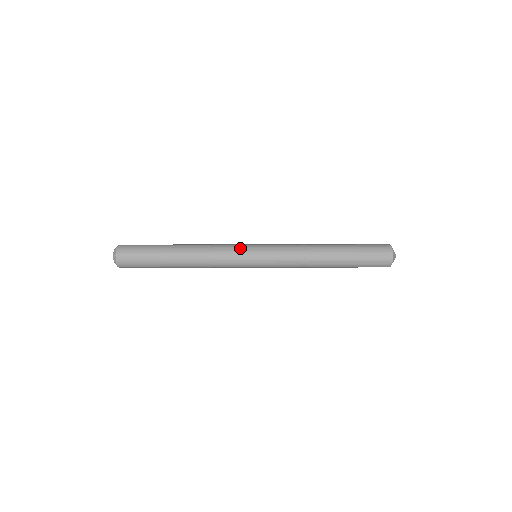
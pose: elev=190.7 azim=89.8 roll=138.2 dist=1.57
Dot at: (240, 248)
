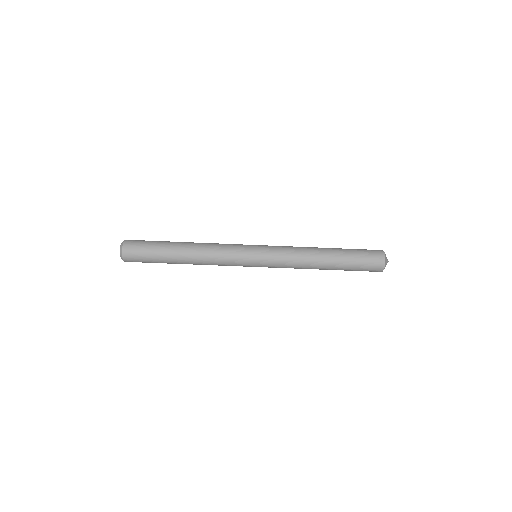
Dot at: occluded
